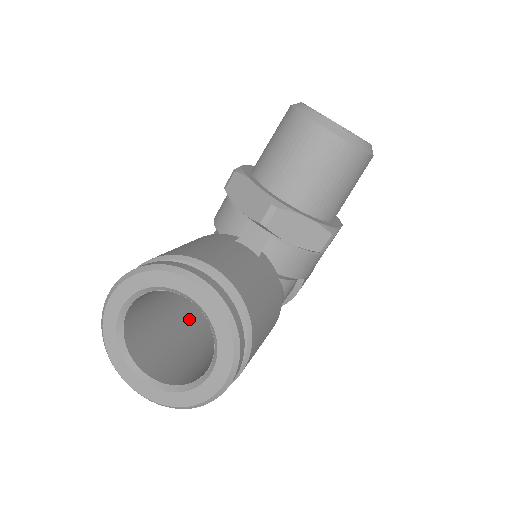
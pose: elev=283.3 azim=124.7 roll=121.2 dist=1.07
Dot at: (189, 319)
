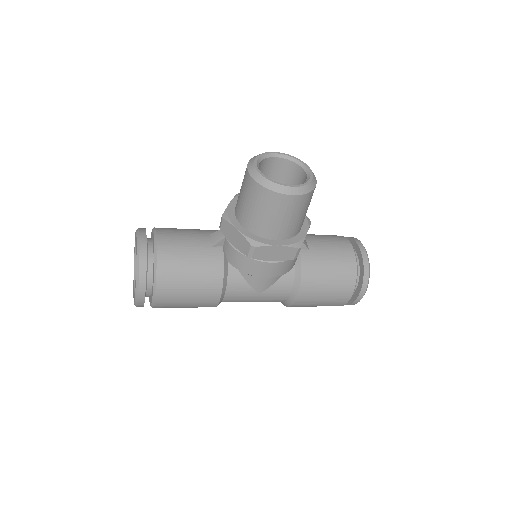
Dot at: occluded
